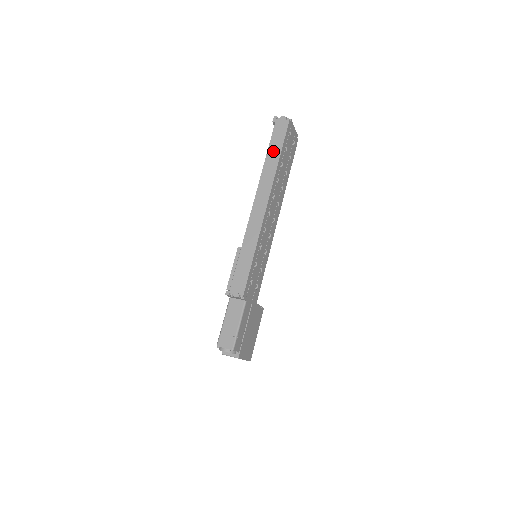
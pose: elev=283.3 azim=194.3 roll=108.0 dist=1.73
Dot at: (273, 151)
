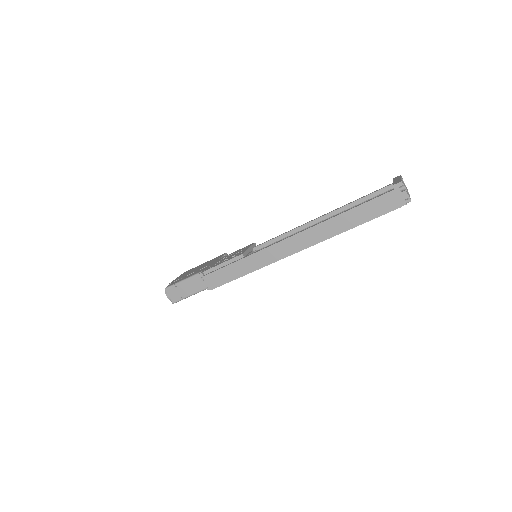
Dot at: (357, 215)
